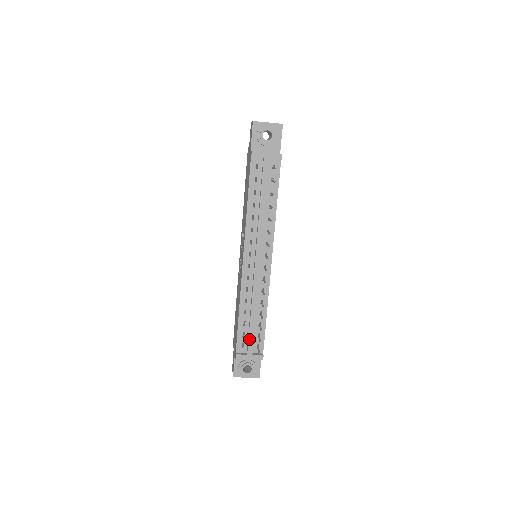
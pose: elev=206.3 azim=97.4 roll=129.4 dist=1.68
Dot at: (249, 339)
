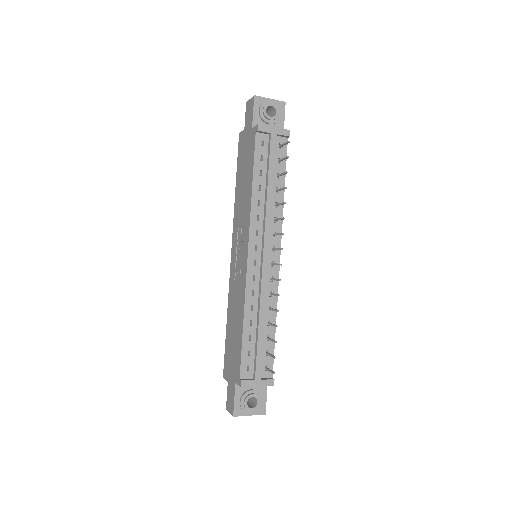
Dot at: (257, 358)
